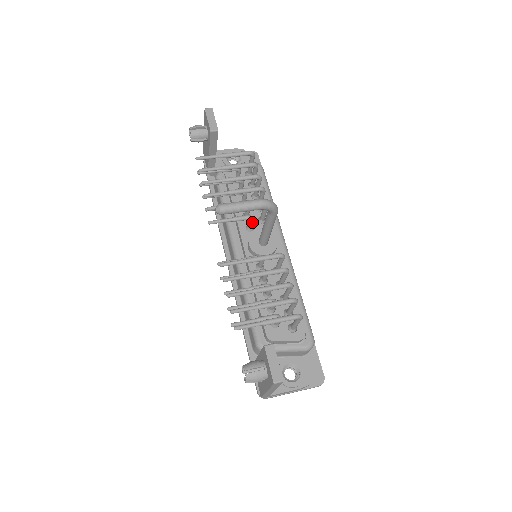
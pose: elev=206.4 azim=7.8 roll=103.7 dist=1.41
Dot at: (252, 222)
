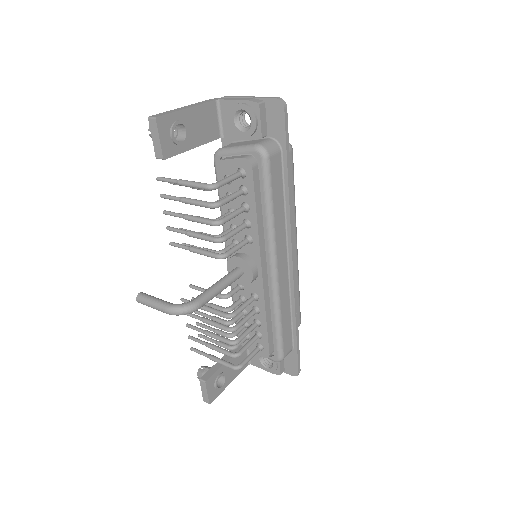
Dot at: occluded
